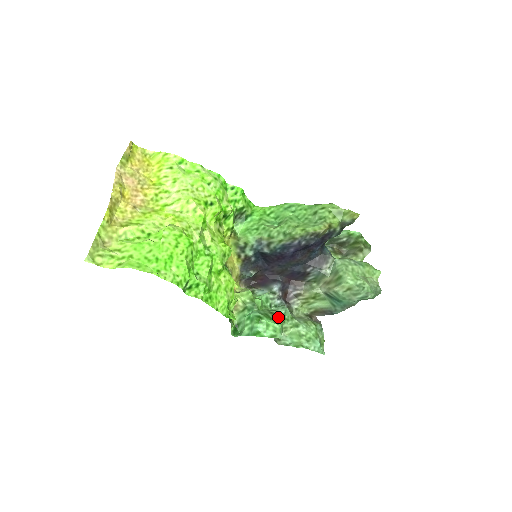
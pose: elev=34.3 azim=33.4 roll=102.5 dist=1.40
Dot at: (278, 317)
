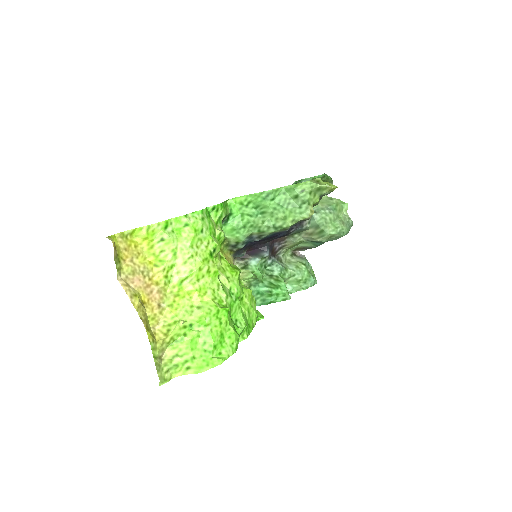
Dot at: (279, 279)
